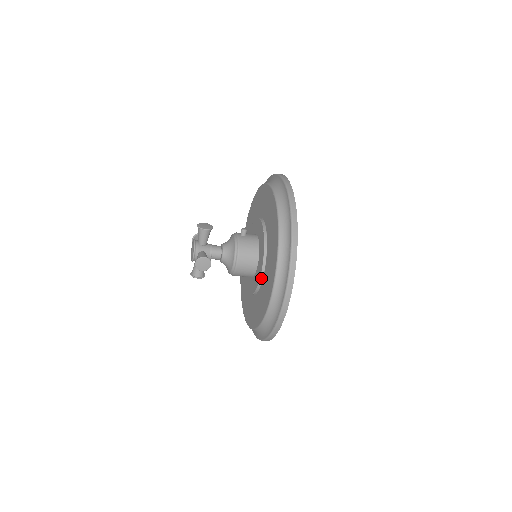
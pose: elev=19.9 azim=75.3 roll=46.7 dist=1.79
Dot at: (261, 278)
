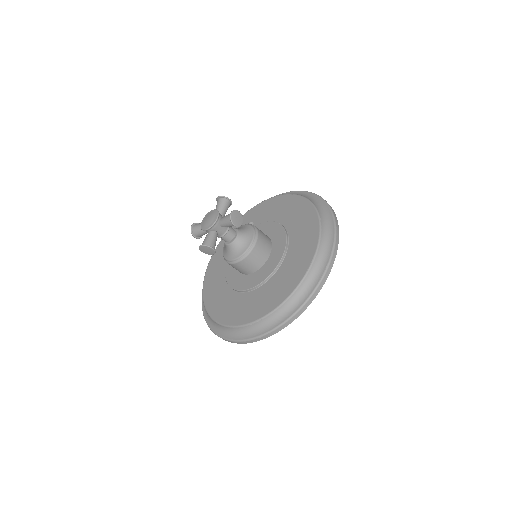
Dot at: (285, 252)
